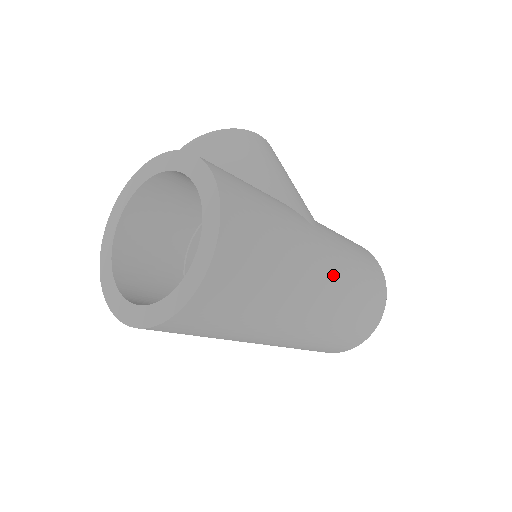
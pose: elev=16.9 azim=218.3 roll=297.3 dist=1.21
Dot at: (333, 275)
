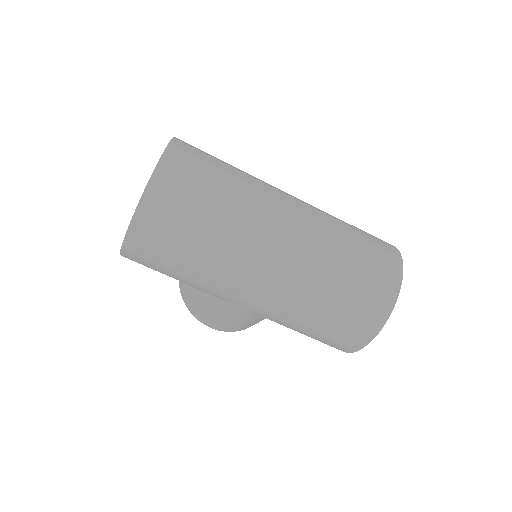
Dot at: occluded
